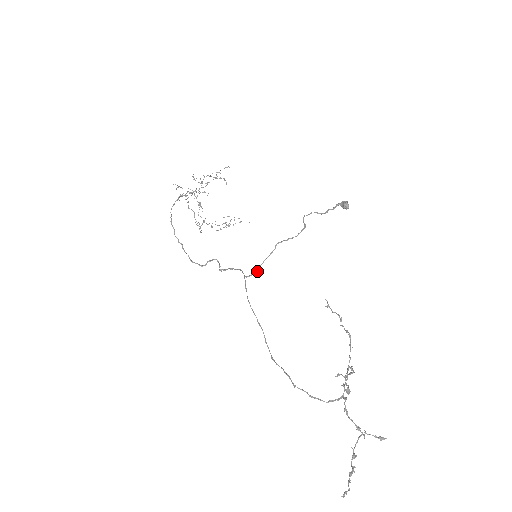
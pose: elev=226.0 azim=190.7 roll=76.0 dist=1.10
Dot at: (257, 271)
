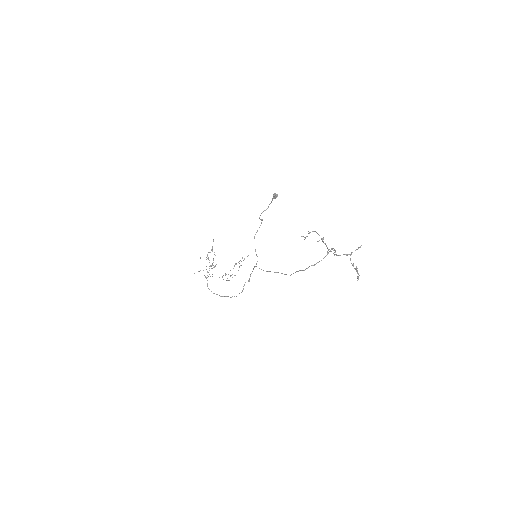
Dot at: (257, 256)
